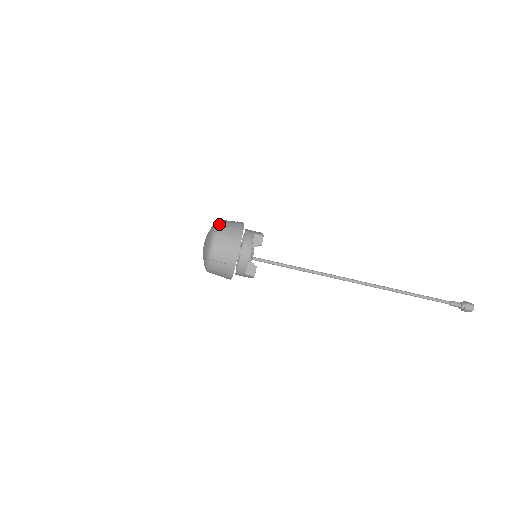
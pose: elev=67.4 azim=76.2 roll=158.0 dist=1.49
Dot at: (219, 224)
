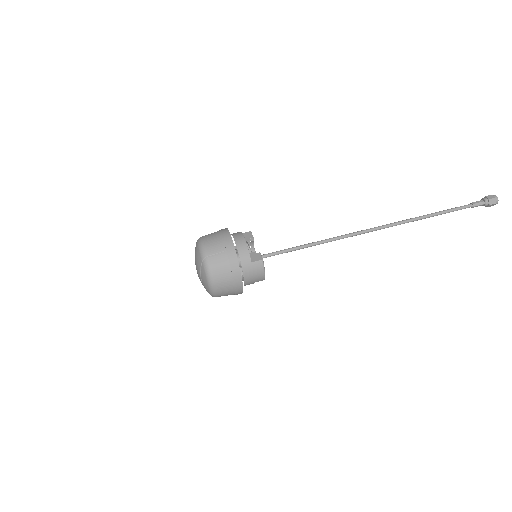
Dot at: occluded
